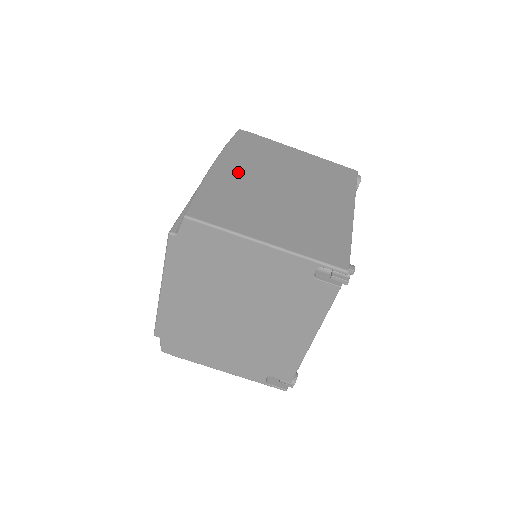
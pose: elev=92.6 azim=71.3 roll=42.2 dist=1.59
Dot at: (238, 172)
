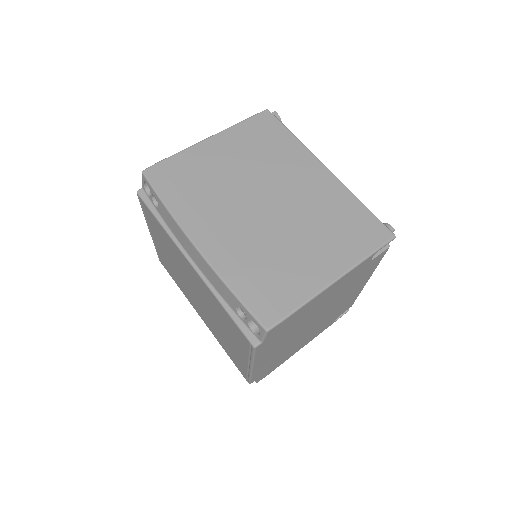
Dot at: (221, 231)
